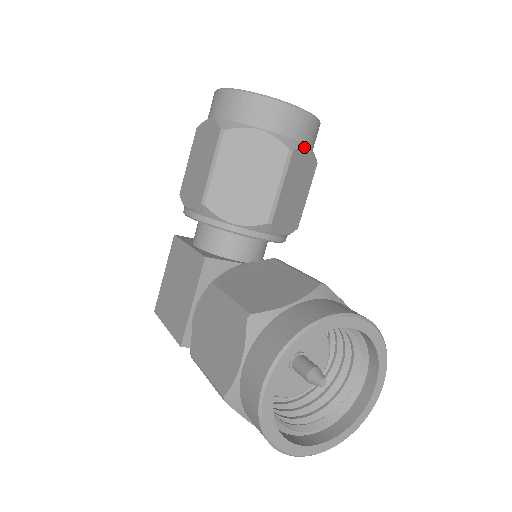
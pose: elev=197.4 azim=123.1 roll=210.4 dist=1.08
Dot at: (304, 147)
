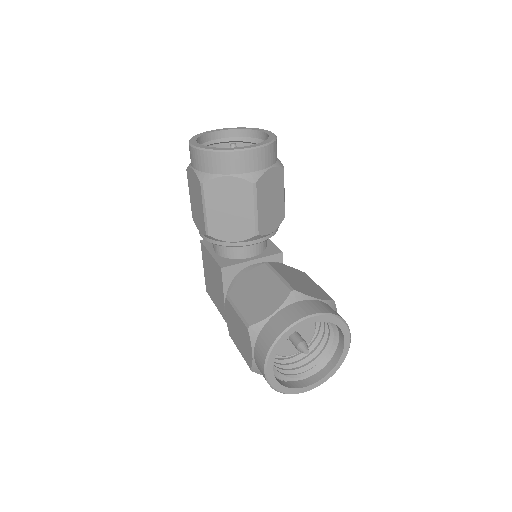
Dot at: (266, 171)
